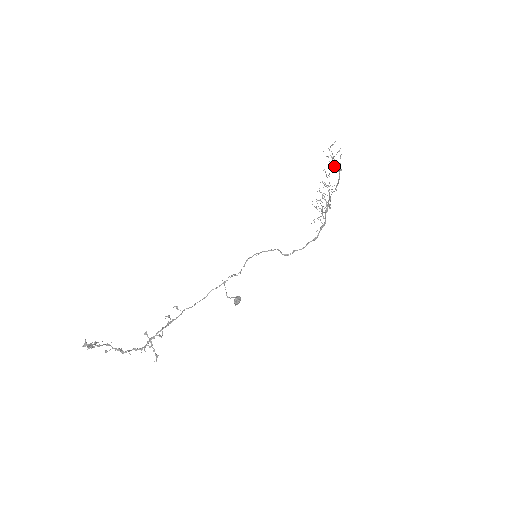
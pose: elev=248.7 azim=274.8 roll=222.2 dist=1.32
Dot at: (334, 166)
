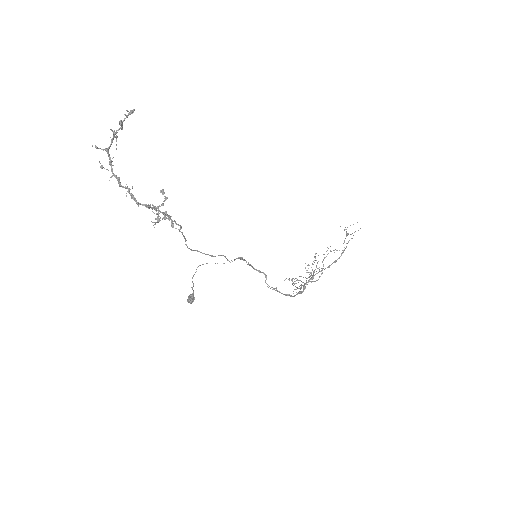
Dot at: (343, 243)
